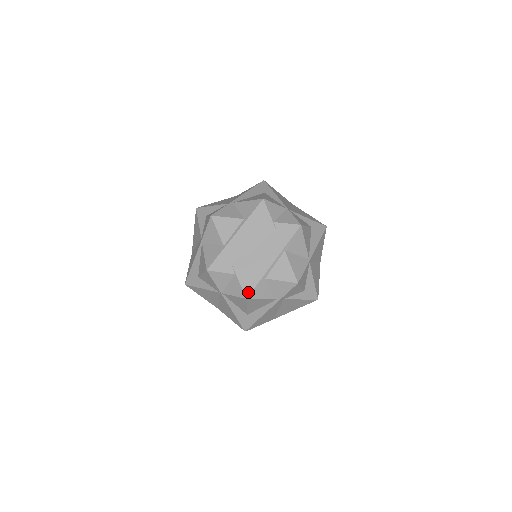
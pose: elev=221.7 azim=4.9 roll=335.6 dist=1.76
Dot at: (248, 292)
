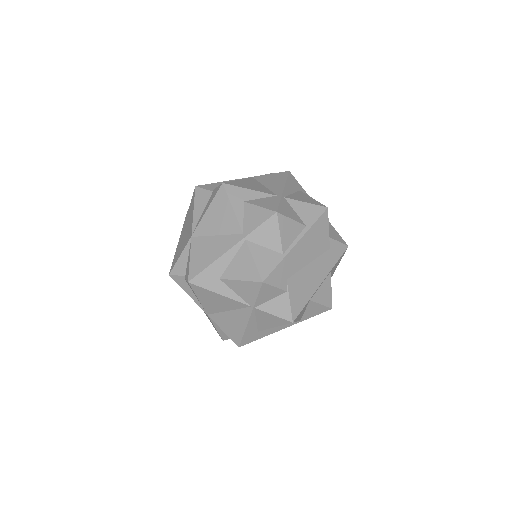
Dot at: (296, 315)
